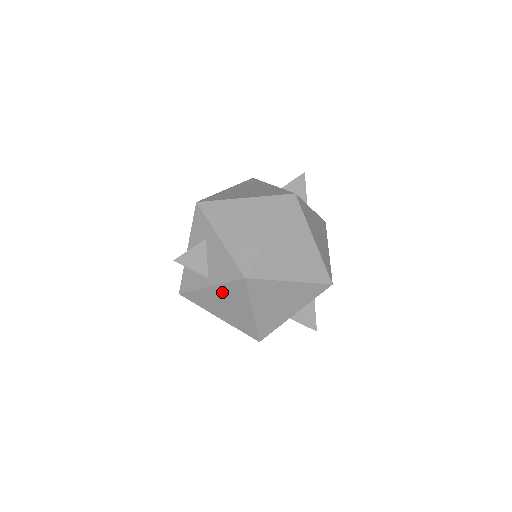
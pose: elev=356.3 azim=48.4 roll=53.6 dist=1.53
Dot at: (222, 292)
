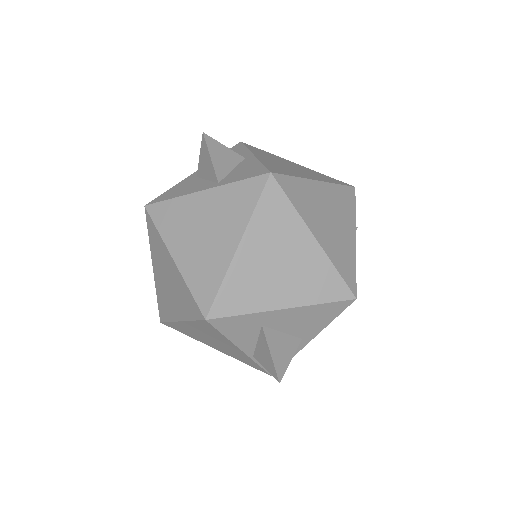
Dot at: occluded
